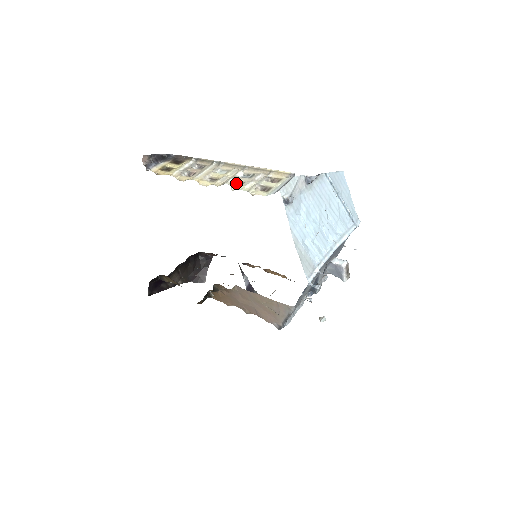
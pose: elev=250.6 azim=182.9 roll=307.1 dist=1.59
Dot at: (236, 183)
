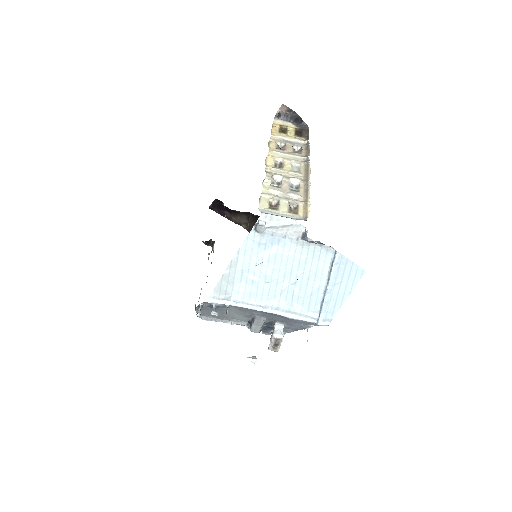
Dot at: (279, 183)
